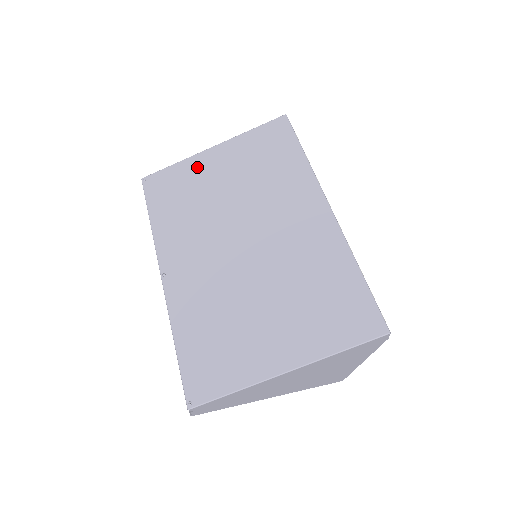
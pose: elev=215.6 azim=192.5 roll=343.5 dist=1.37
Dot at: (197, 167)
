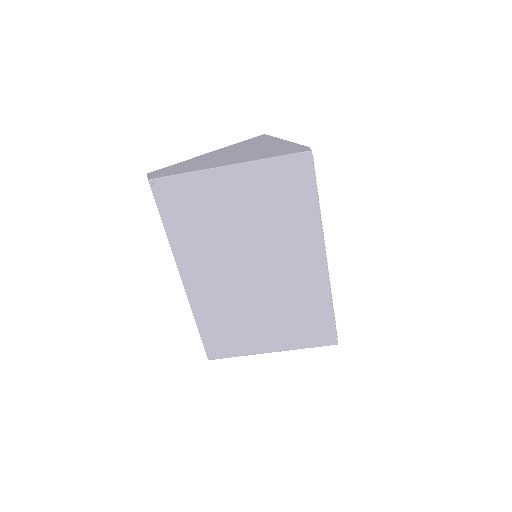
Dot at: (211, 186)
